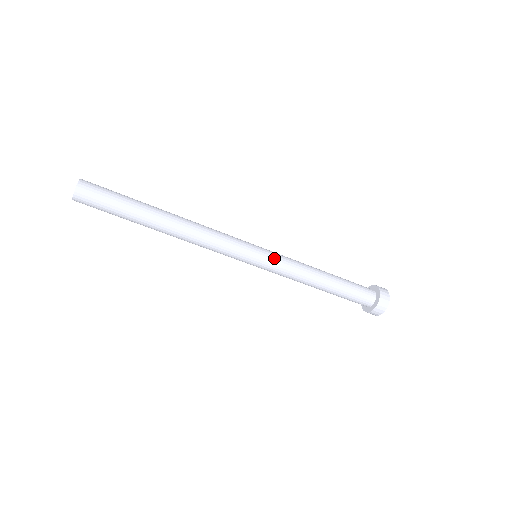
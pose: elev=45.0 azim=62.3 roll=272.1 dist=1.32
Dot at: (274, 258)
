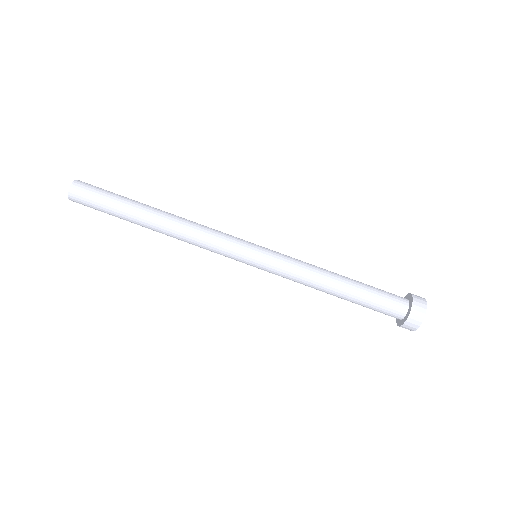
Dot at: occluded
